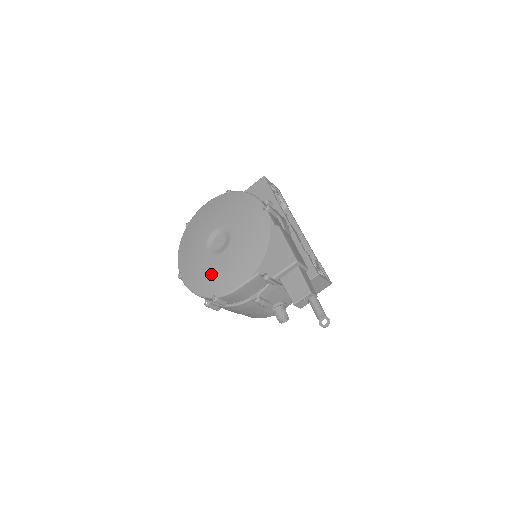
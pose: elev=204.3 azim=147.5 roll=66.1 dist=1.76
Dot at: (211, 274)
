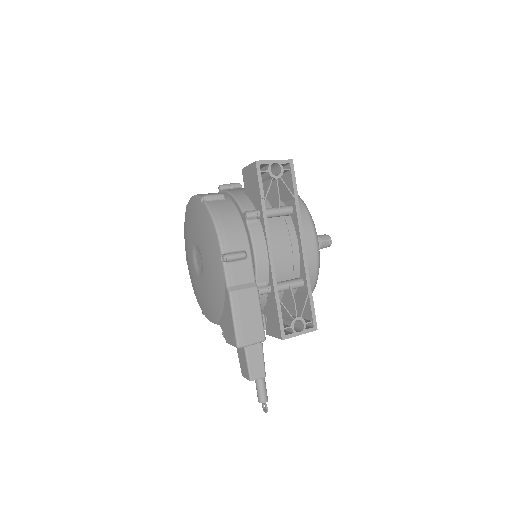
Dot at: (197, 290)
